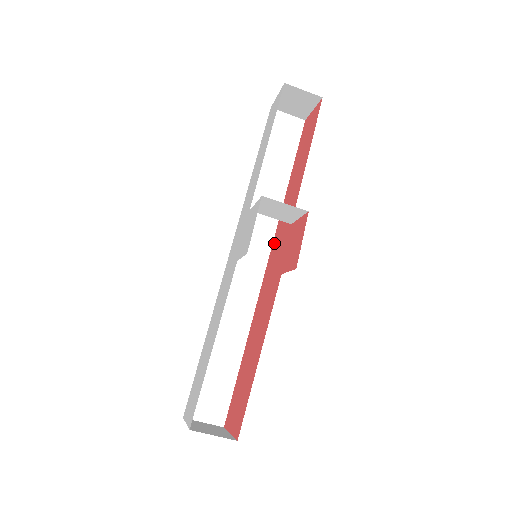
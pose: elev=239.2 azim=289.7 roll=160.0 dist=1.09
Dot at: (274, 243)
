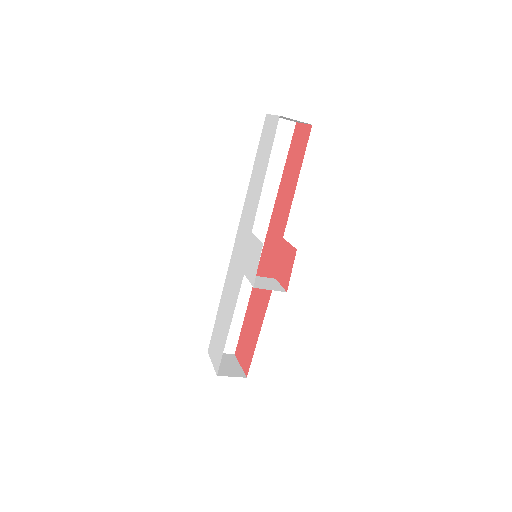
Dot at: (269, 234)
